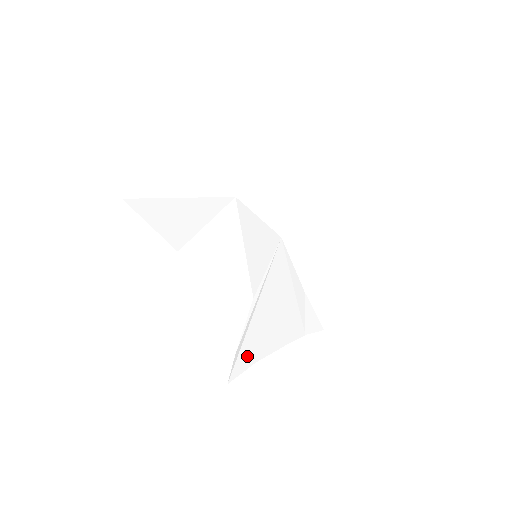
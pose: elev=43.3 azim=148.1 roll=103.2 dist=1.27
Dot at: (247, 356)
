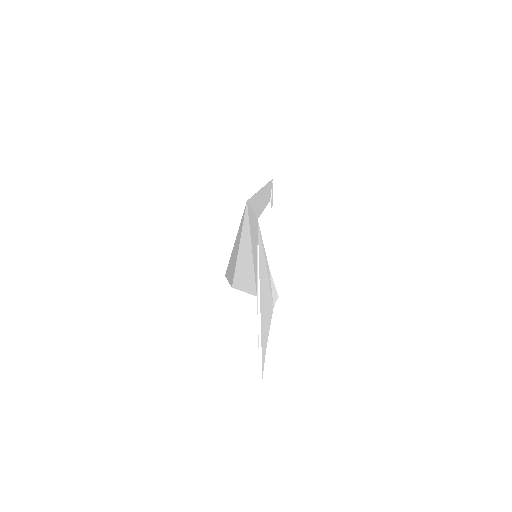
Dot at: (264, 350)
